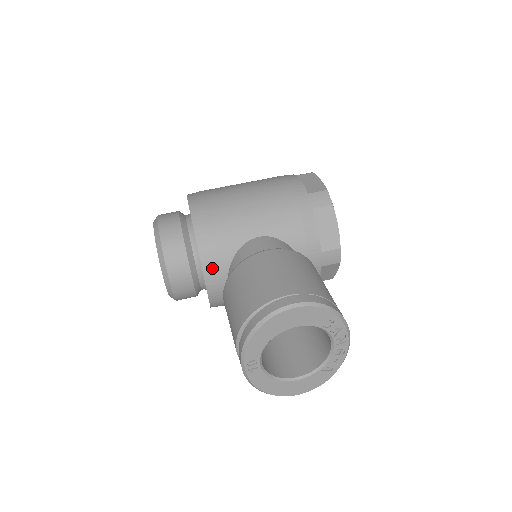
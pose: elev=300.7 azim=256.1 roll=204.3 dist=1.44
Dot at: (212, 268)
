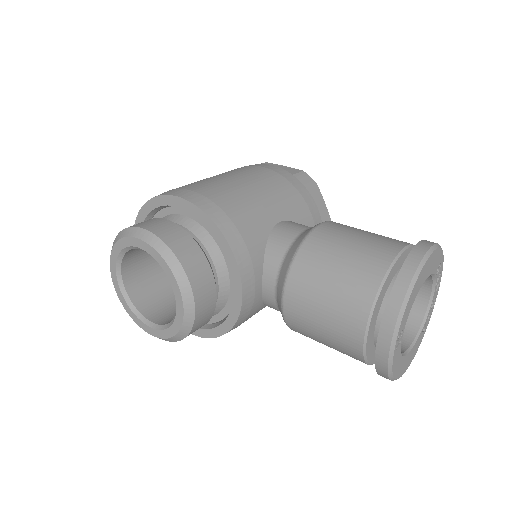
Dot at: (248, 269)
